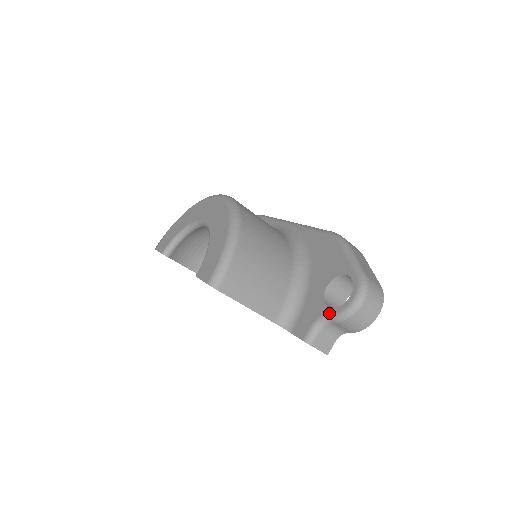
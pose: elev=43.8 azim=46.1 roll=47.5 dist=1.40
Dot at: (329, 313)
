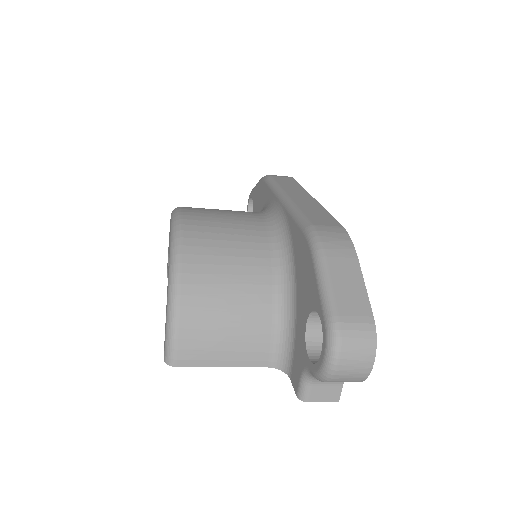
Dot at: (309, 369)
